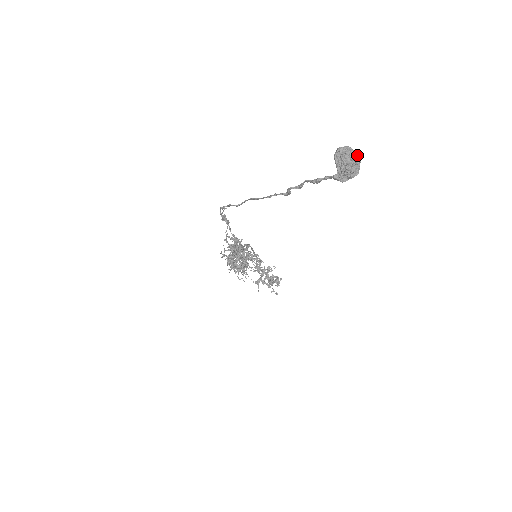
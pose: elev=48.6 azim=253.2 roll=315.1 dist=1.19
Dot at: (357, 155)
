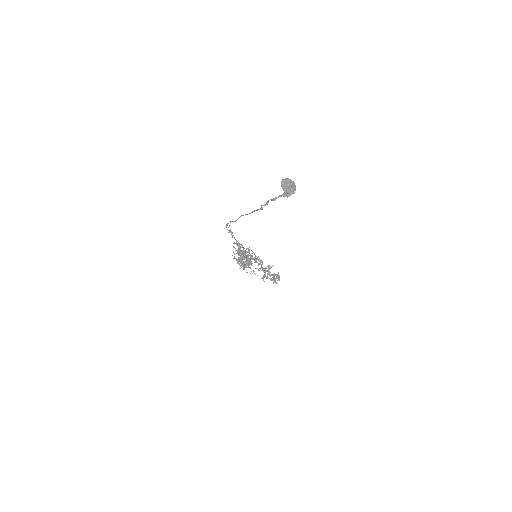
Dot at: (293, 182)
